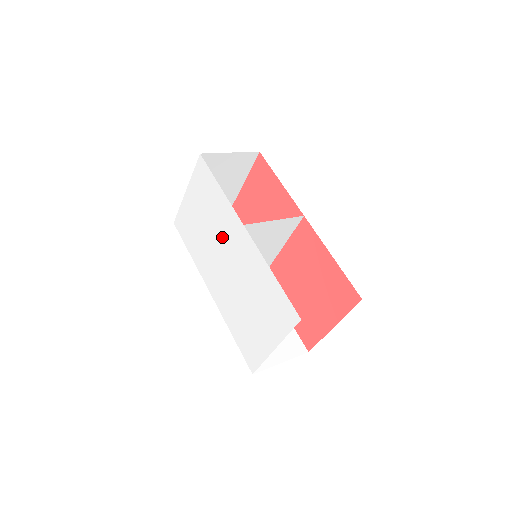
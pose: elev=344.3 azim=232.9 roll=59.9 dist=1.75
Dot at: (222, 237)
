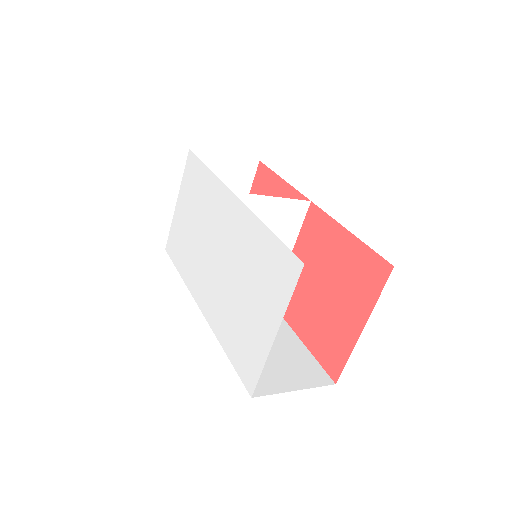
Dot at: (211, 225)
